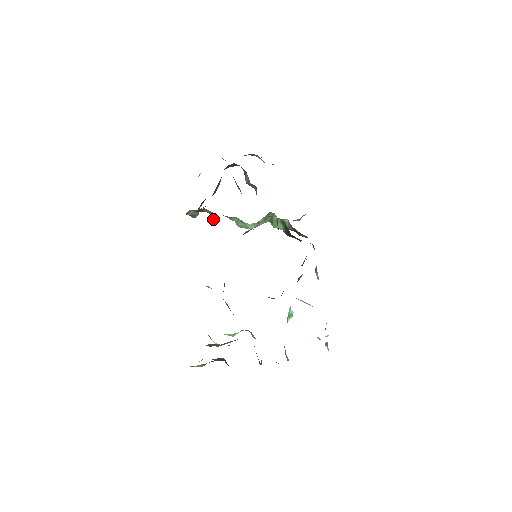
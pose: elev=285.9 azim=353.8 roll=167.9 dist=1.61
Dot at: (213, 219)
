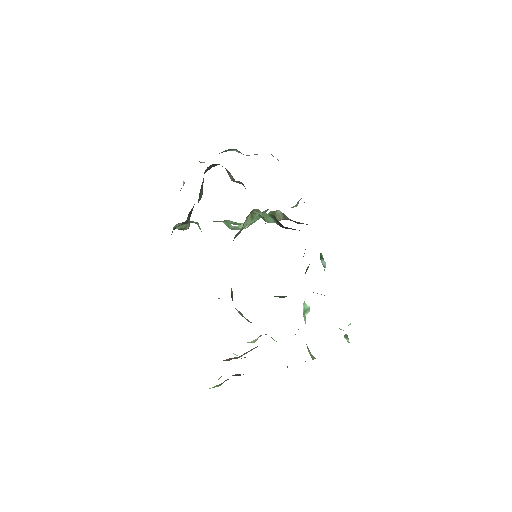
Dot at: (200, 229)
